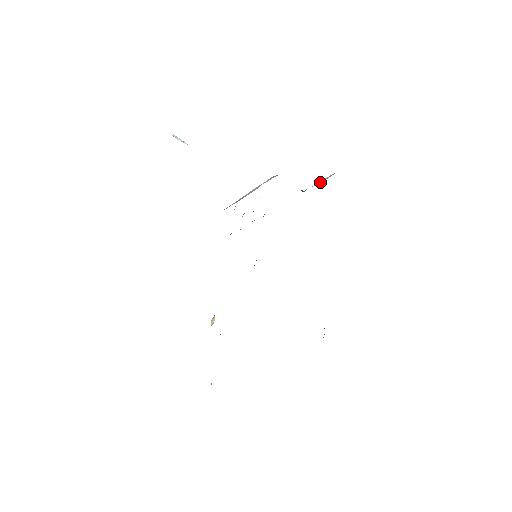
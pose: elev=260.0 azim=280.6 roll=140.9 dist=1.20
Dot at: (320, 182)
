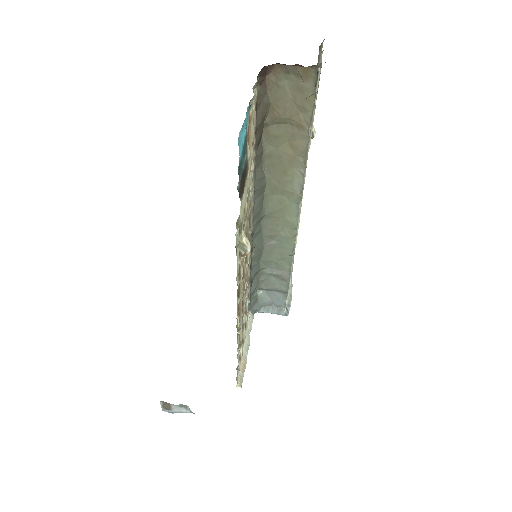
Dot at: (289, 294)
